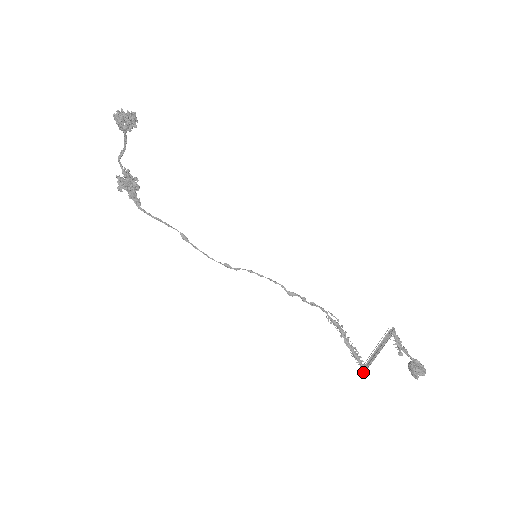
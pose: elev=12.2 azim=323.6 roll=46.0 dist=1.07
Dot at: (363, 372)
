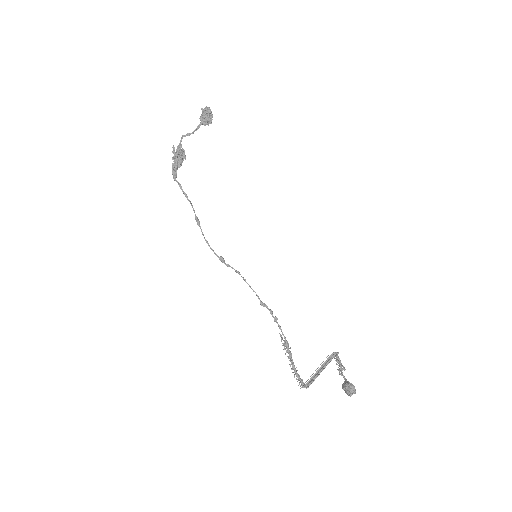
Dot at: (306, 388)
